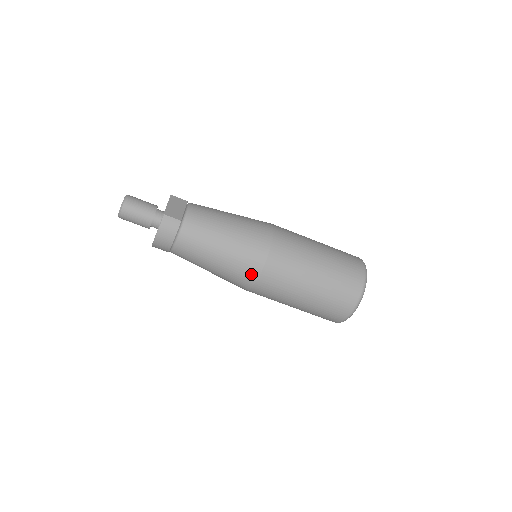
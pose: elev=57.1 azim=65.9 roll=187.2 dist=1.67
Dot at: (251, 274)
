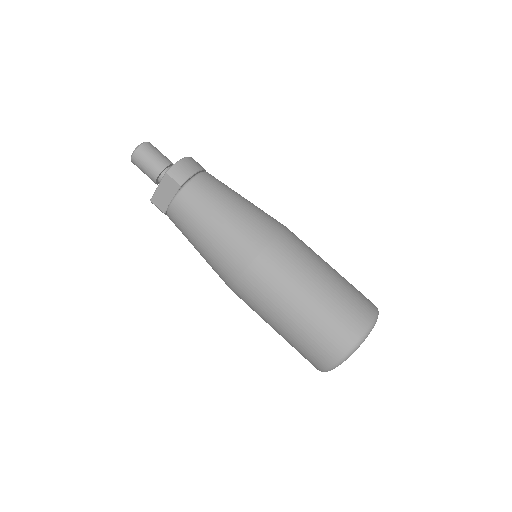
Dot at: (275, 224)
